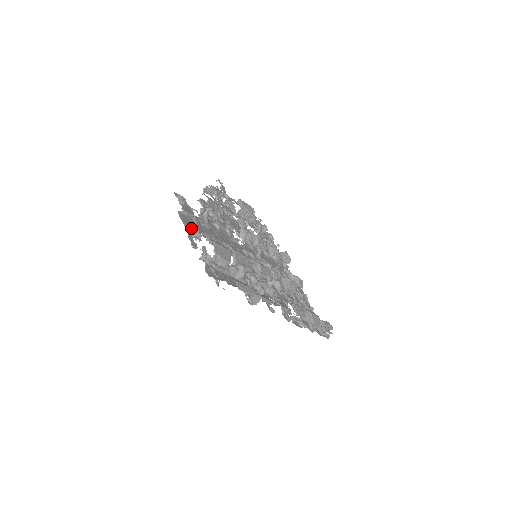
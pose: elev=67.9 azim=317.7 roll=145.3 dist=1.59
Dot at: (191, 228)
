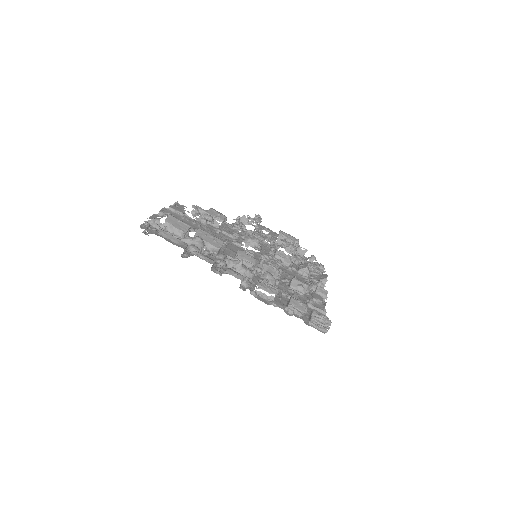
Dot at: (161, 211)
